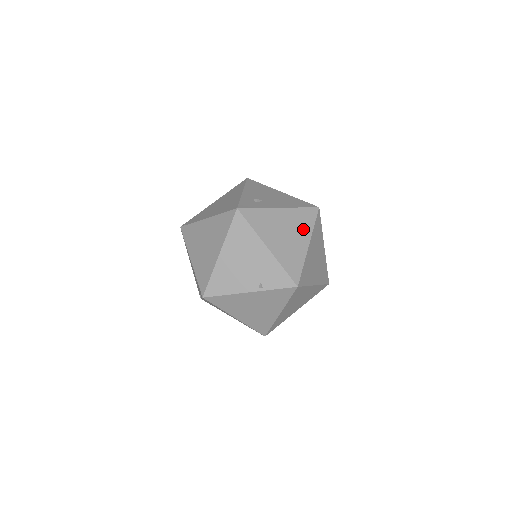
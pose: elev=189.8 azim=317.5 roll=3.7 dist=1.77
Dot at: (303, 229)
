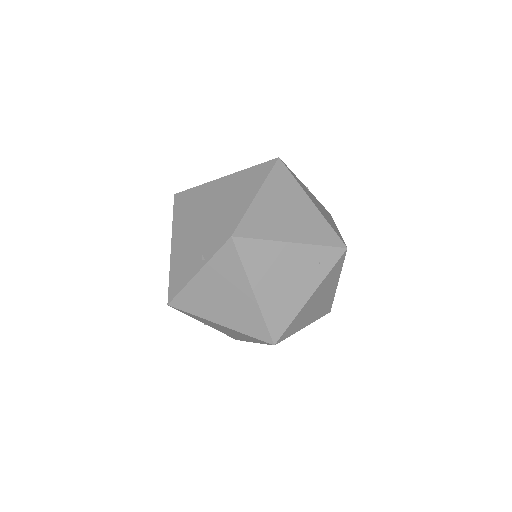
Dot at: (252, 183)
